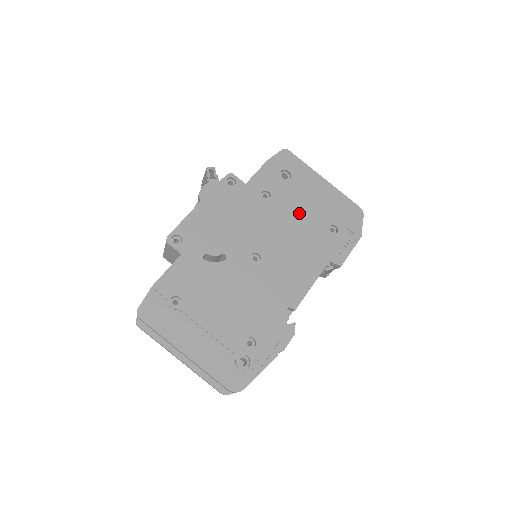
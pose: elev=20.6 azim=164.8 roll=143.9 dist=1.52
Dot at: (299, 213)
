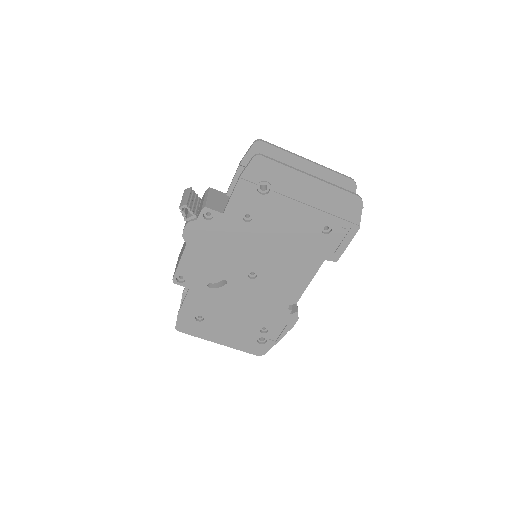
Dot at: (286, 225)
